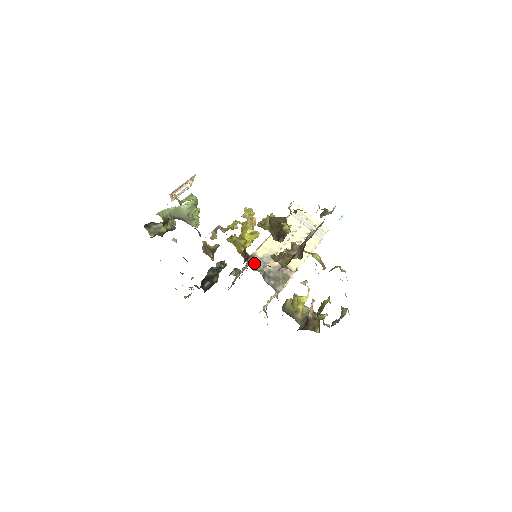
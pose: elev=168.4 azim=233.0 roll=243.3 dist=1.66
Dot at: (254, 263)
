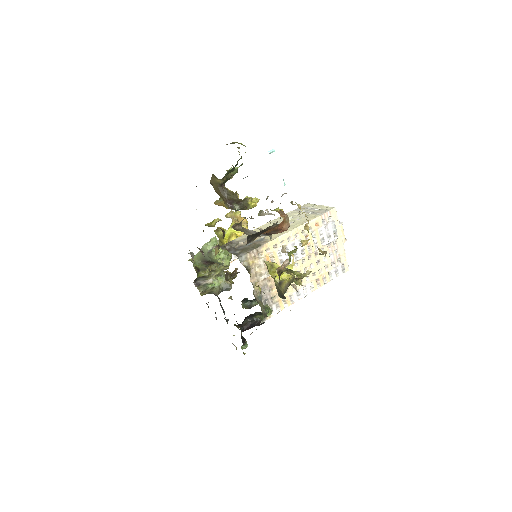
Dot at: occluded
